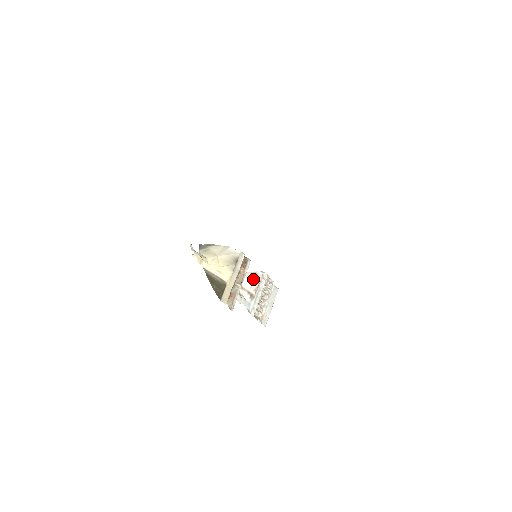
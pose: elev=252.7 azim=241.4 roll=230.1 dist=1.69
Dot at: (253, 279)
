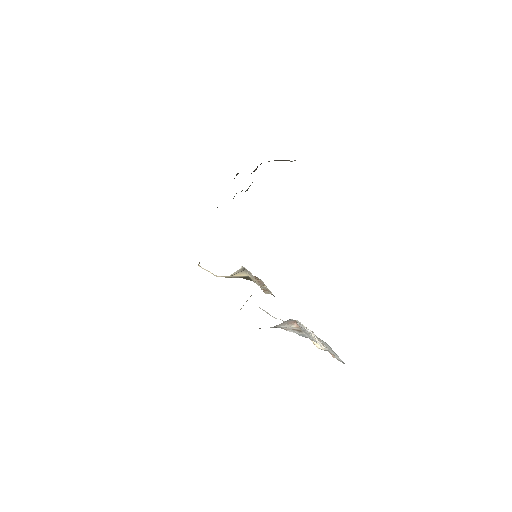
Dot at: occluded
